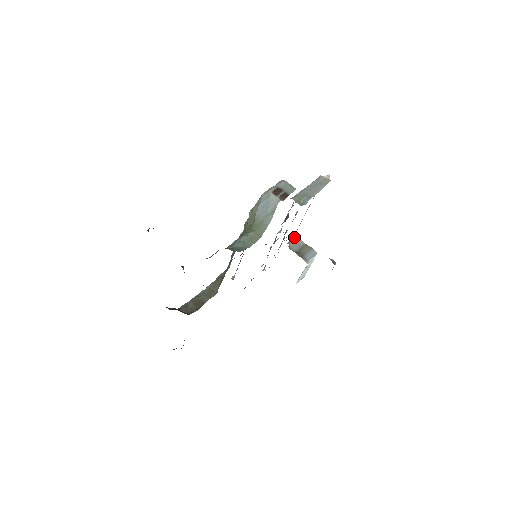
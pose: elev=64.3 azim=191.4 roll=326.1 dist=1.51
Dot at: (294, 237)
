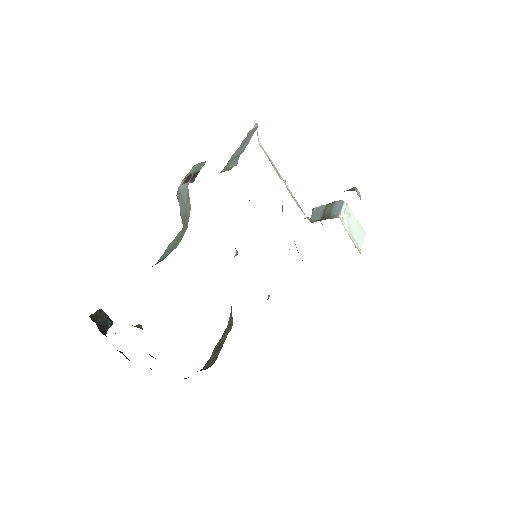
Dot at: (313, 210)
